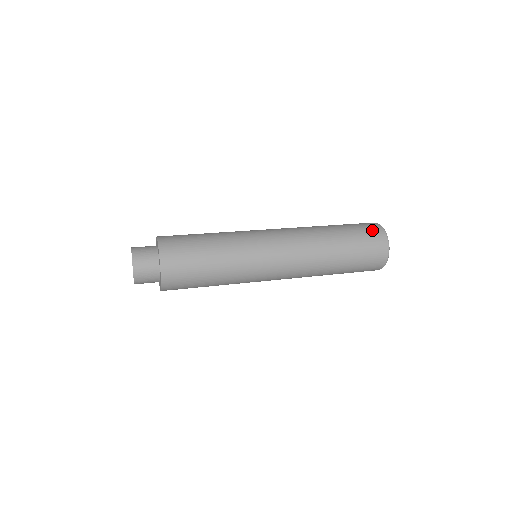
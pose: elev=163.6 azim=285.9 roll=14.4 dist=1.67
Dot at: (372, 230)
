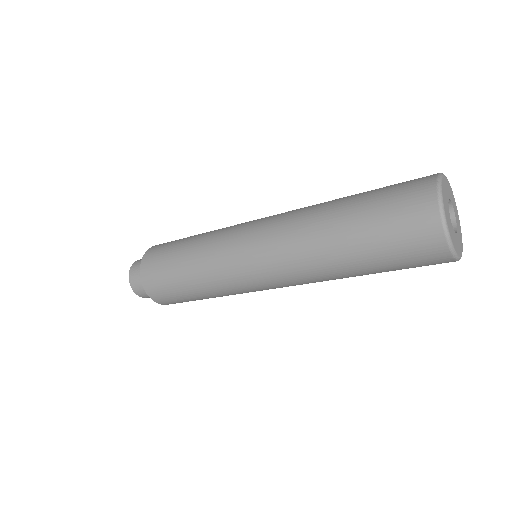
Dot at: occluded
